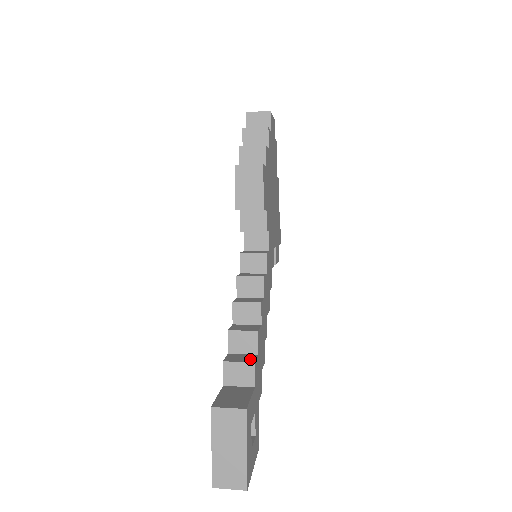
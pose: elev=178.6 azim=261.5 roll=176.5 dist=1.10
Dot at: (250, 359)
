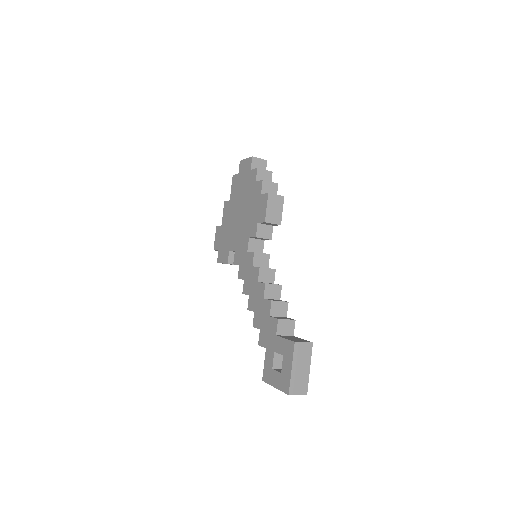
Dot at: (289, 318)
